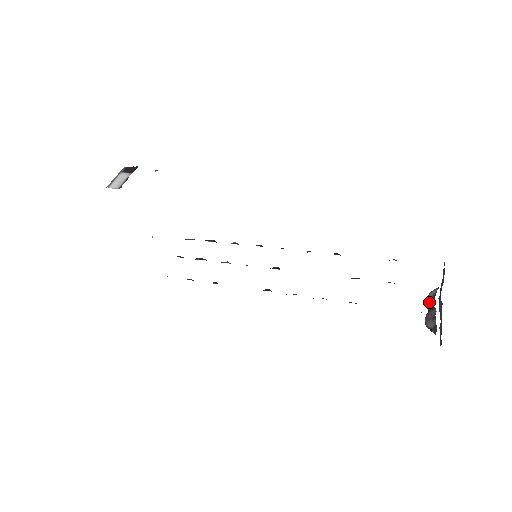
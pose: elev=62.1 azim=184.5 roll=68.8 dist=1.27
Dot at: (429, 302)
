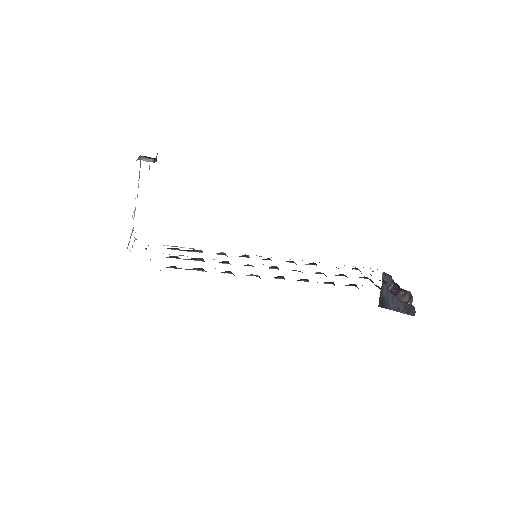
Dot at: (392, 291)
